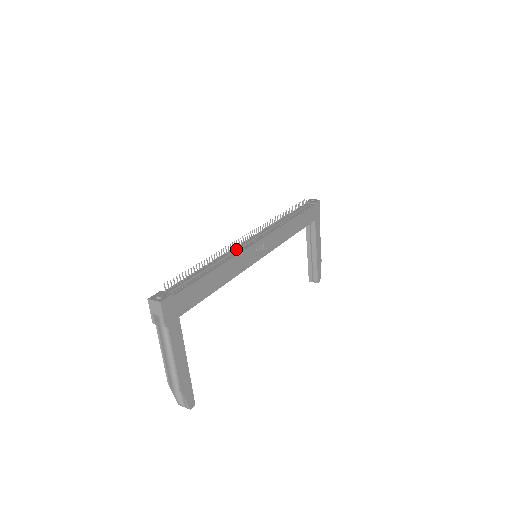
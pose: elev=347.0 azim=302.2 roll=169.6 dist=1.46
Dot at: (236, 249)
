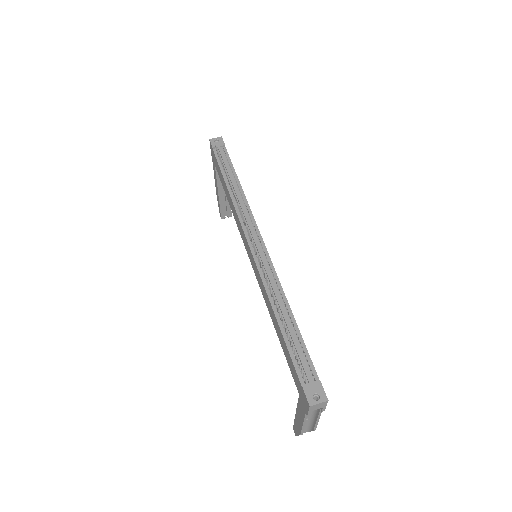
Dot at: (269, 273)
